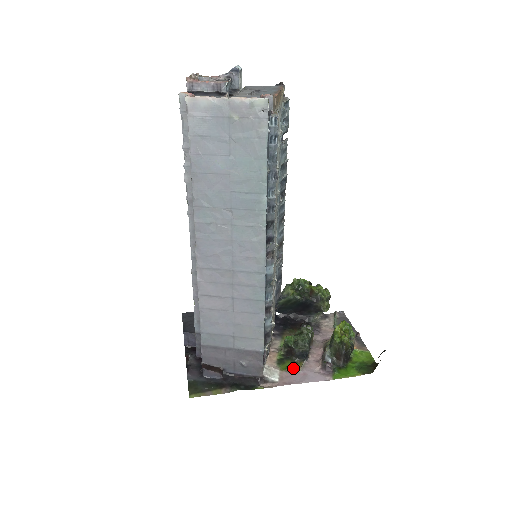
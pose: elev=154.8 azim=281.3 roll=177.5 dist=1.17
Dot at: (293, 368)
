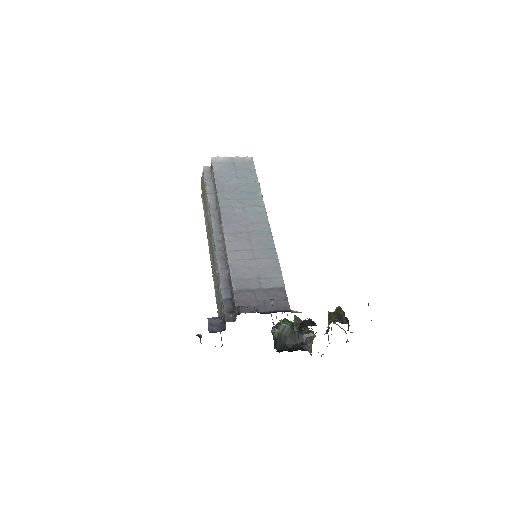
Dot at: occluded
